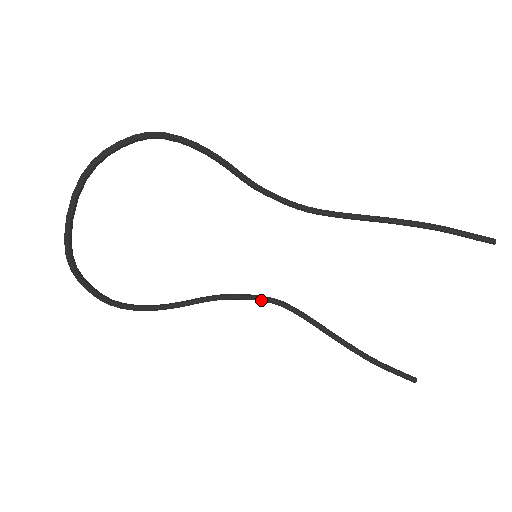
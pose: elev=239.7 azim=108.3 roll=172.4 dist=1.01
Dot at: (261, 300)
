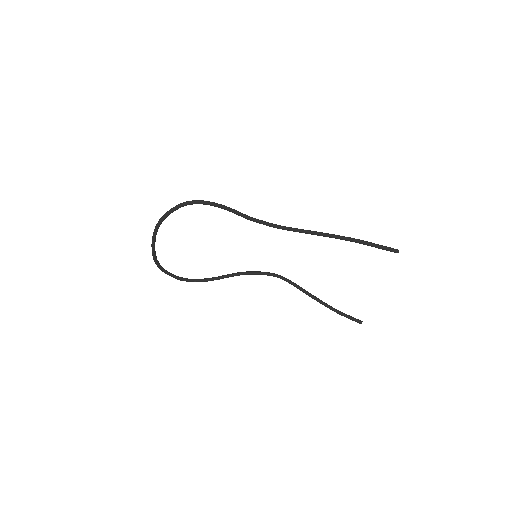
Dot at: occluded
